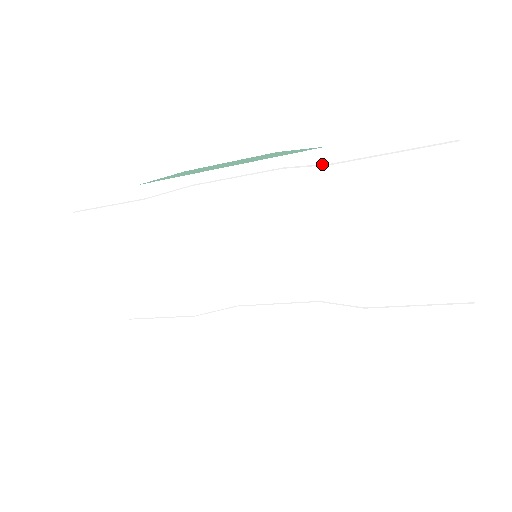
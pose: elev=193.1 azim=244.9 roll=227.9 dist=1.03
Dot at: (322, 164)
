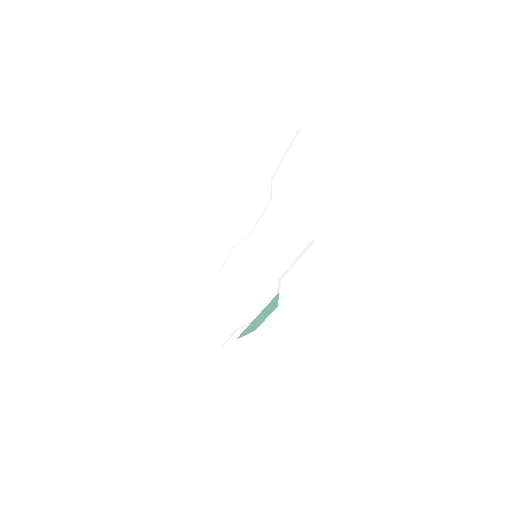
Dot at: occluded
